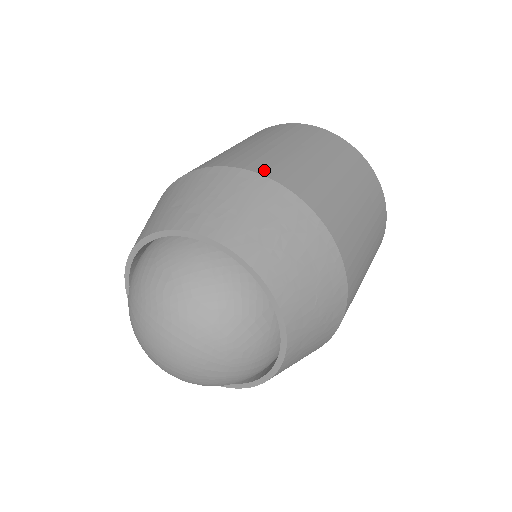
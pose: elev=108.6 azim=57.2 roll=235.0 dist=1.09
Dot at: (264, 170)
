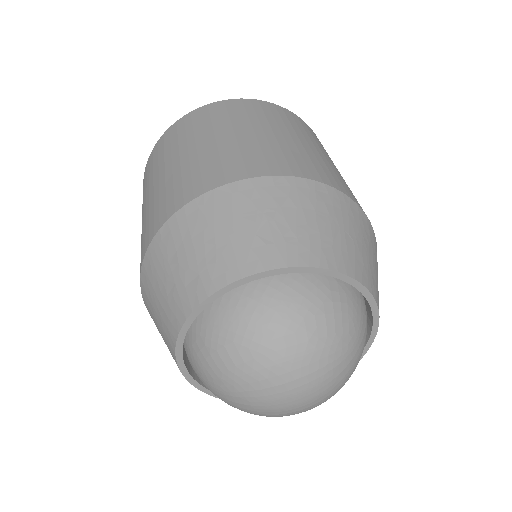
Dot at: (200, 188)
